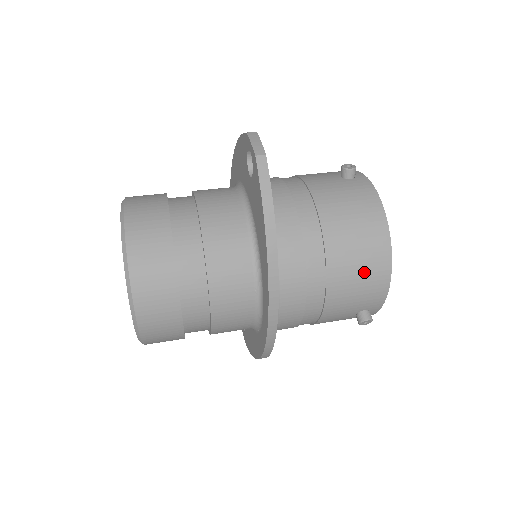
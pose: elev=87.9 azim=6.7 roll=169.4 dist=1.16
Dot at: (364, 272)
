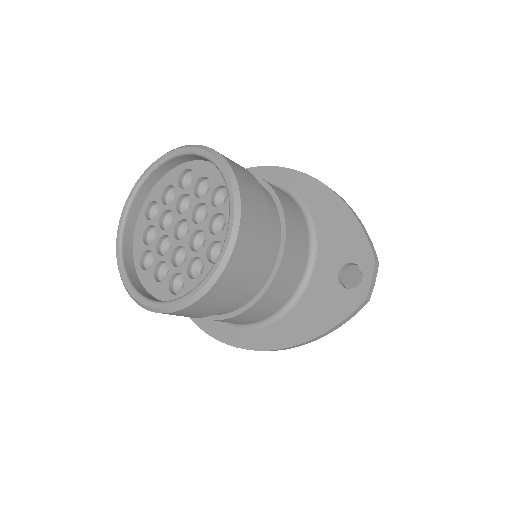
Dot at: occluded
